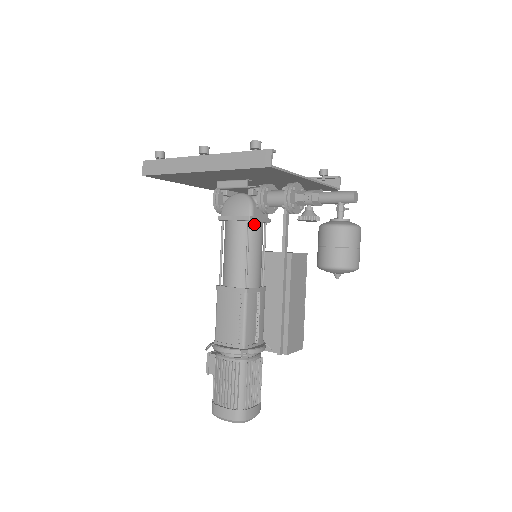
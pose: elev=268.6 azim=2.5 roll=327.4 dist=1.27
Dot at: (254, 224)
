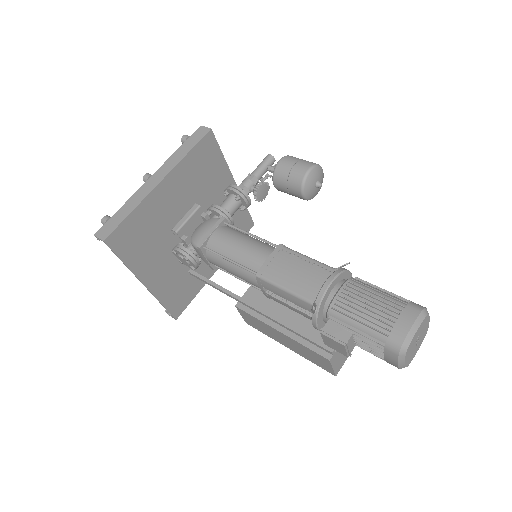
Dot at: (230, 227)
